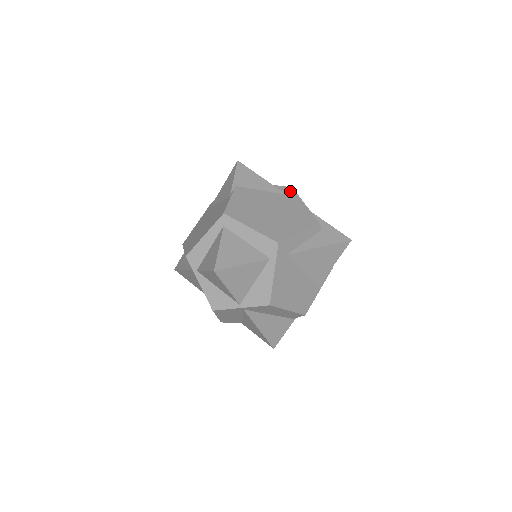
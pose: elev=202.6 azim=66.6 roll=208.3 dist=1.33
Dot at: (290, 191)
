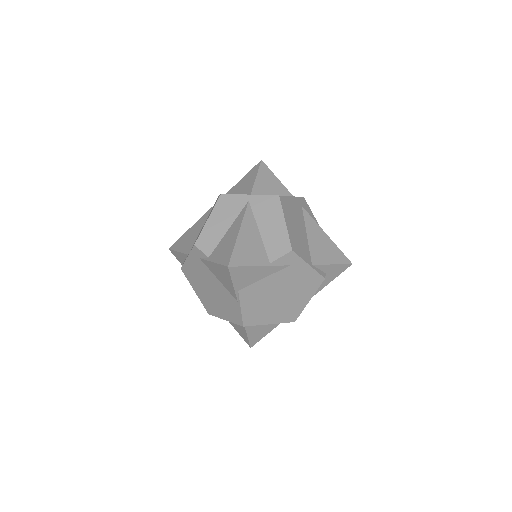
Dot at: (291, 258)
